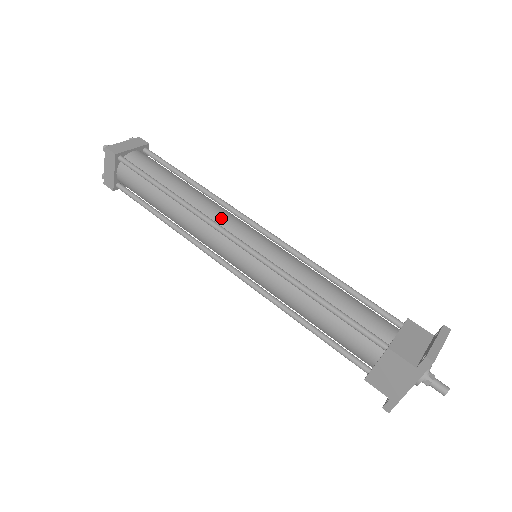
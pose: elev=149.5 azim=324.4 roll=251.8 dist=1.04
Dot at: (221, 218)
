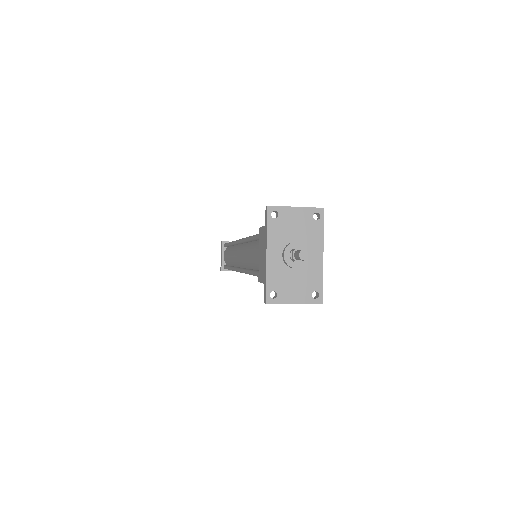
Dot at: occluded
